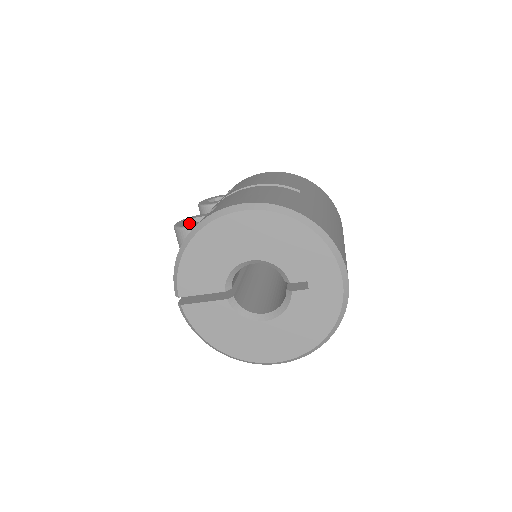
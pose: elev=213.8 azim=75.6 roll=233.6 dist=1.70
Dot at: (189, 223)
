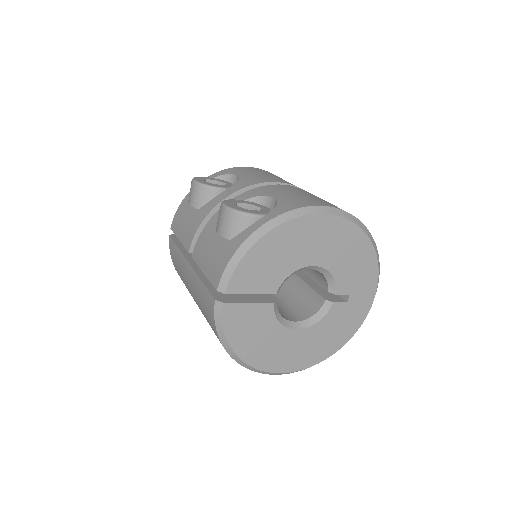
Dot at: occluded
